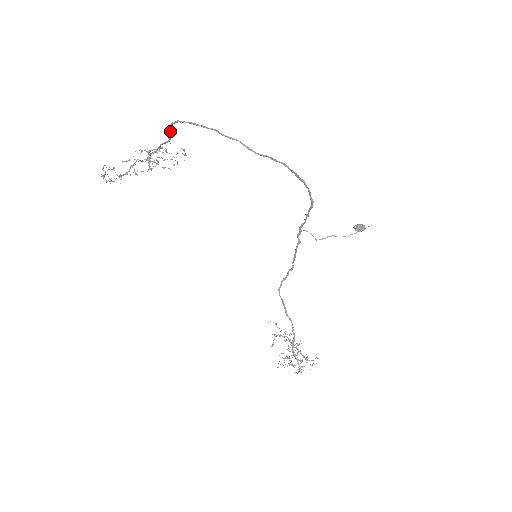
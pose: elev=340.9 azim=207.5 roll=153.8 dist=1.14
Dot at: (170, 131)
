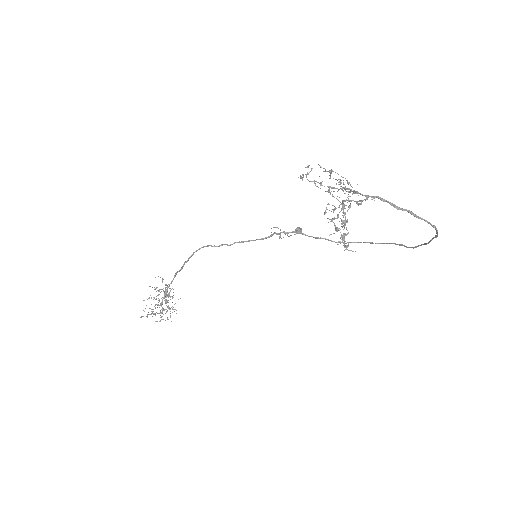
Dot at: (404, 210)
